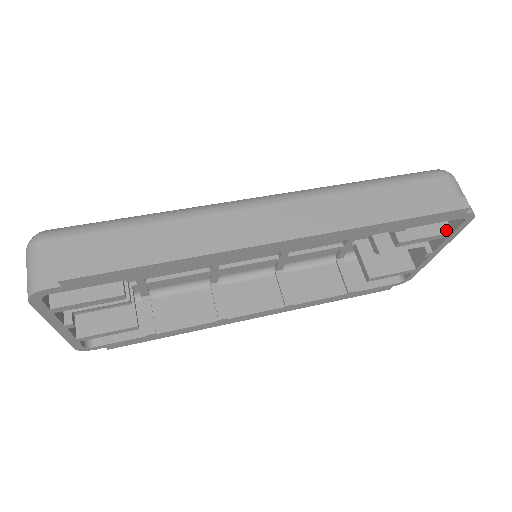
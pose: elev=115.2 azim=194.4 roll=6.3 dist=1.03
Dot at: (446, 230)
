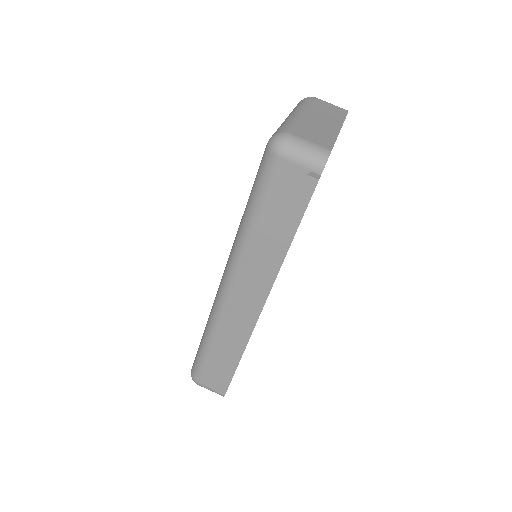
Dot at: occluded
